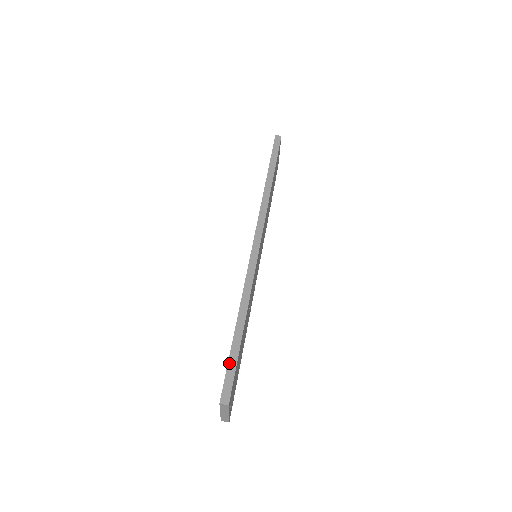
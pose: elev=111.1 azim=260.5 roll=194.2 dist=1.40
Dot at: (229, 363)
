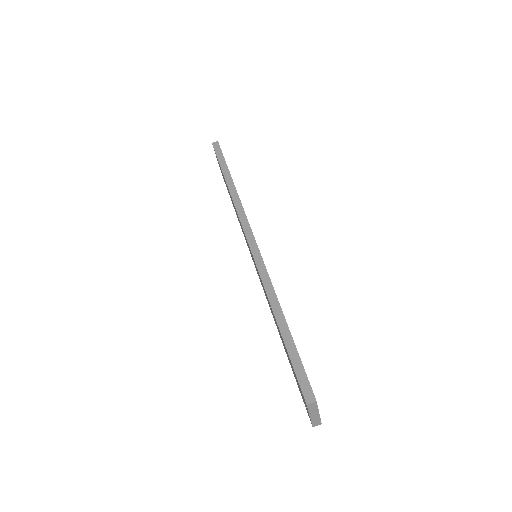
Dot at: (292, 361)
